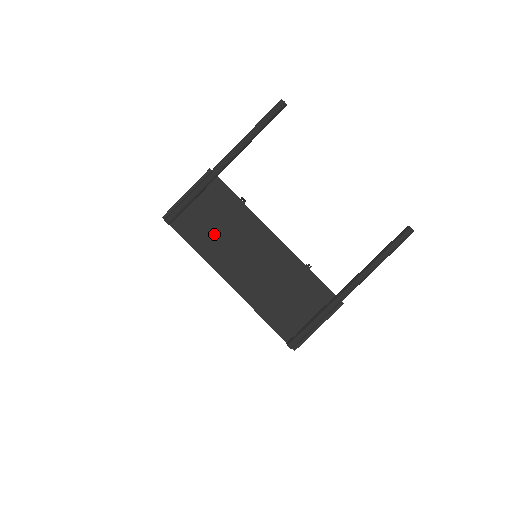
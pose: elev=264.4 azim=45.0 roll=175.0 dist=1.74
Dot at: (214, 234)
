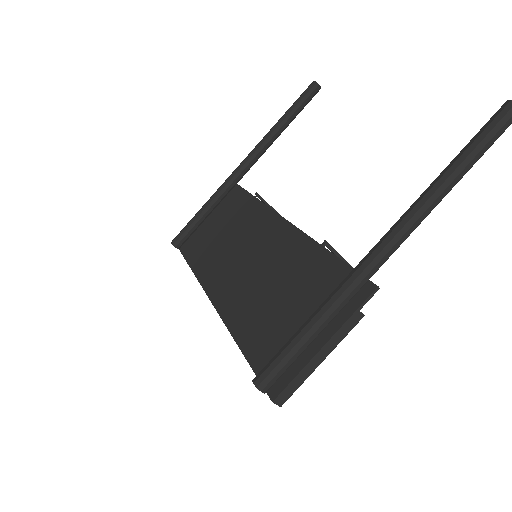
Dot at: (216, 244)
